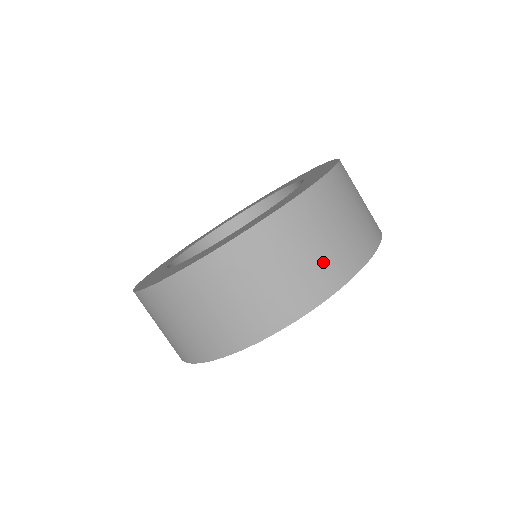
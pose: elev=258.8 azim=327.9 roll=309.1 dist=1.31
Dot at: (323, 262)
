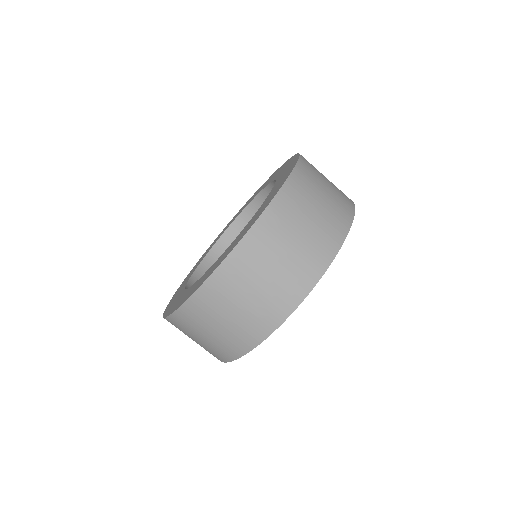
Dot at: (321, 229)
